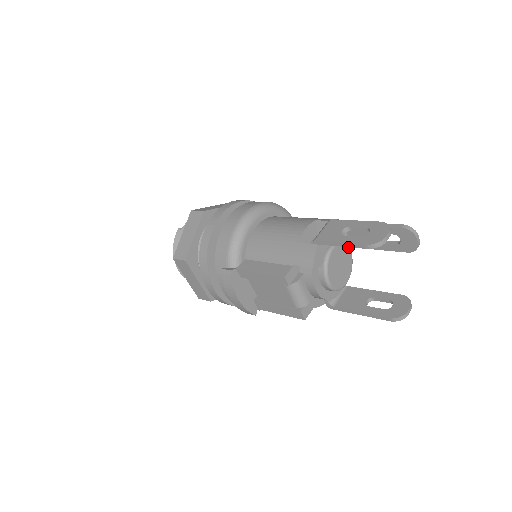
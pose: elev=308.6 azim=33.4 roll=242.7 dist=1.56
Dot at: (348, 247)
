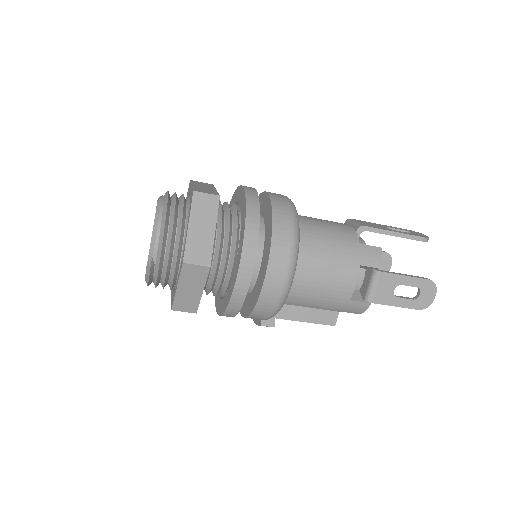
Dot at: occluded
